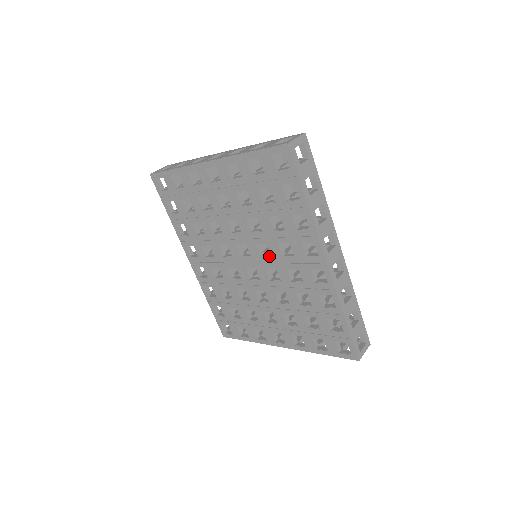
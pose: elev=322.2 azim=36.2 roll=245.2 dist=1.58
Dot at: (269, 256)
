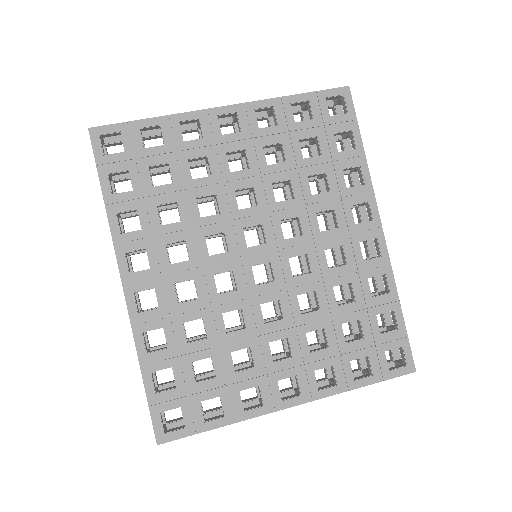
Dot at: (298, 236)
